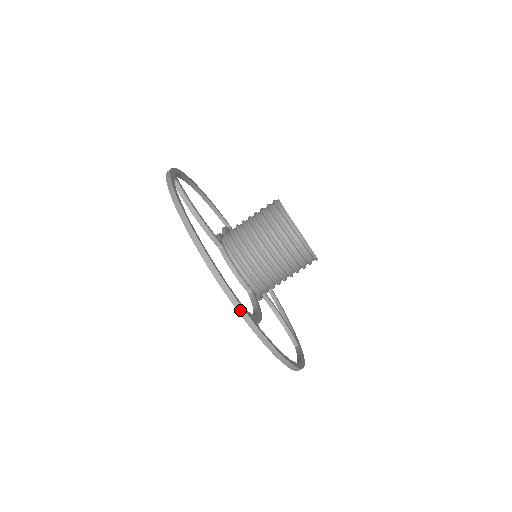
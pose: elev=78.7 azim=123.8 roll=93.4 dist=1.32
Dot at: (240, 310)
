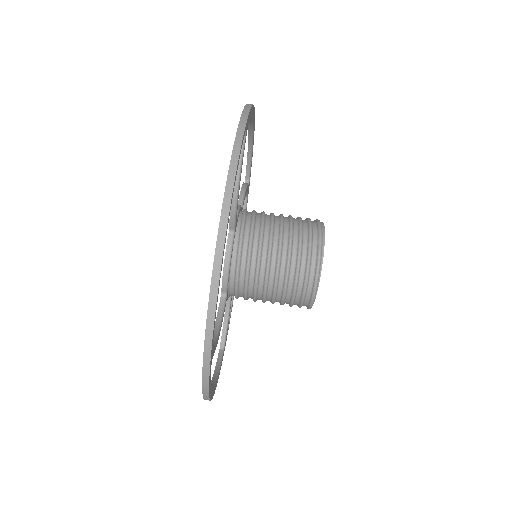
Dot at: (207, 348)
